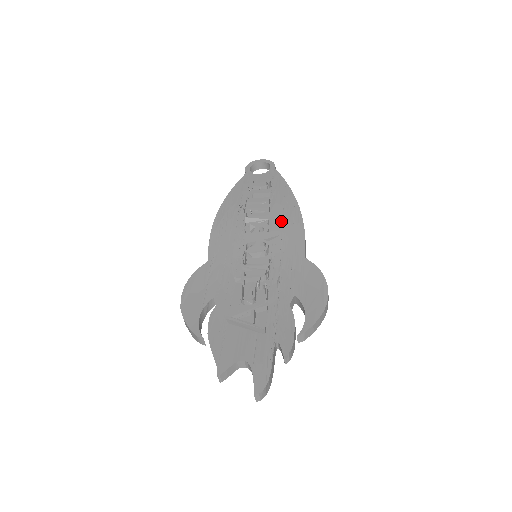
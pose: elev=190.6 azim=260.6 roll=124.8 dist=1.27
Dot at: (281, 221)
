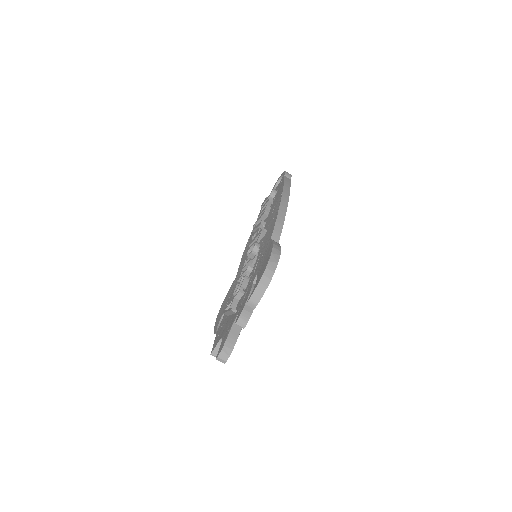
Dot at: (270, 219)
